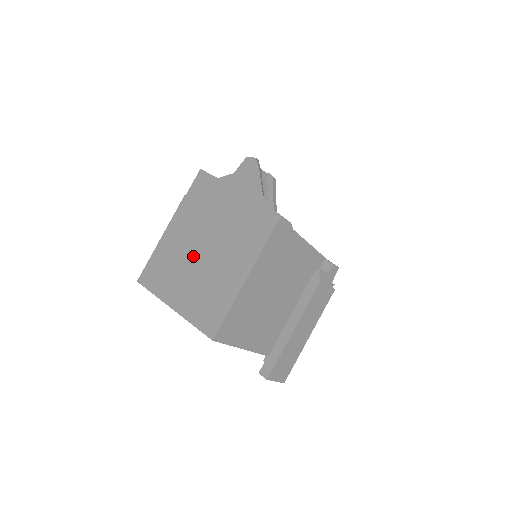
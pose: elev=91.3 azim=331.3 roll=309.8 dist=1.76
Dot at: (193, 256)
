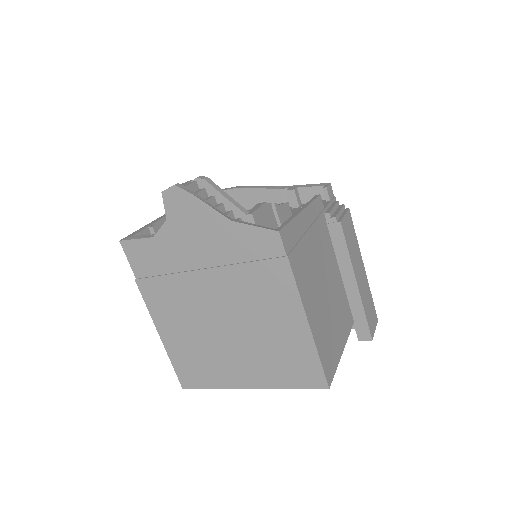
Dot at: (218, 331)
